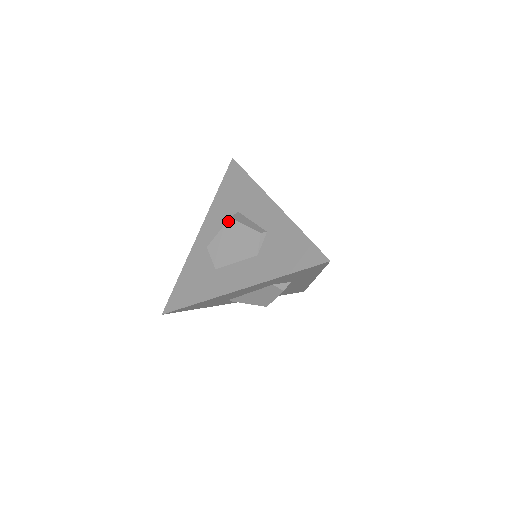
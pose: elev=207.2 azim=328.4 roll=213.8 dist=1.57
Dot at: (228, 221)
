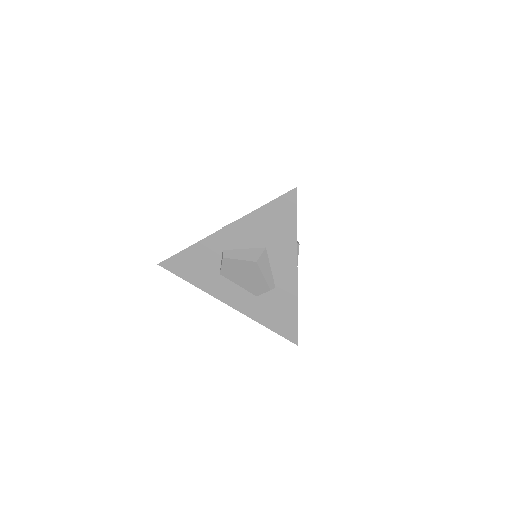
Dot at: (253, 262)
